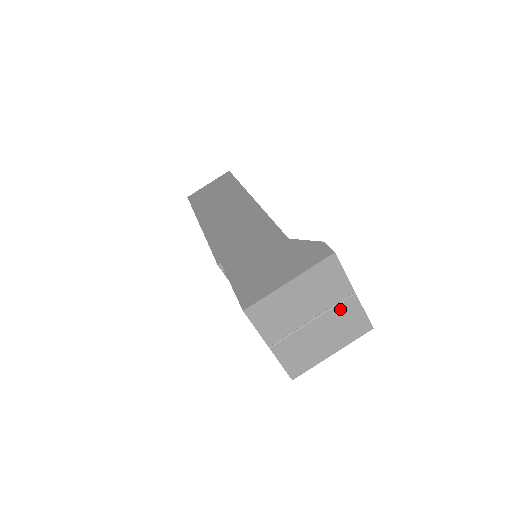
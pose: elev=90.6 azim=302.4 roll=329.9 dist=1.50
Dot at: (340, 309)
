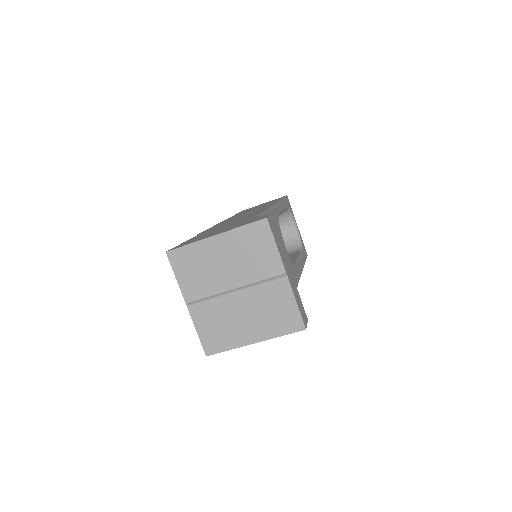
Dot at: (268, 289)
